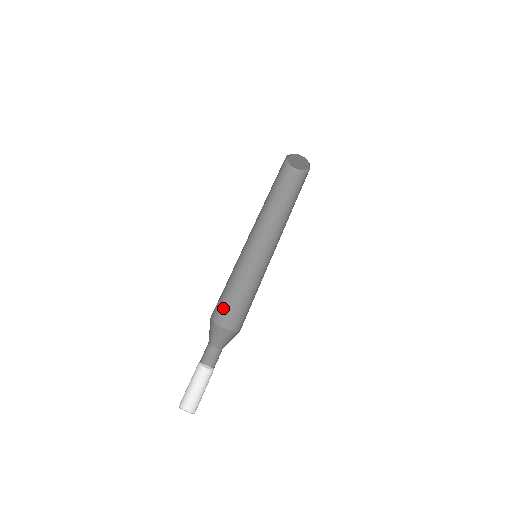
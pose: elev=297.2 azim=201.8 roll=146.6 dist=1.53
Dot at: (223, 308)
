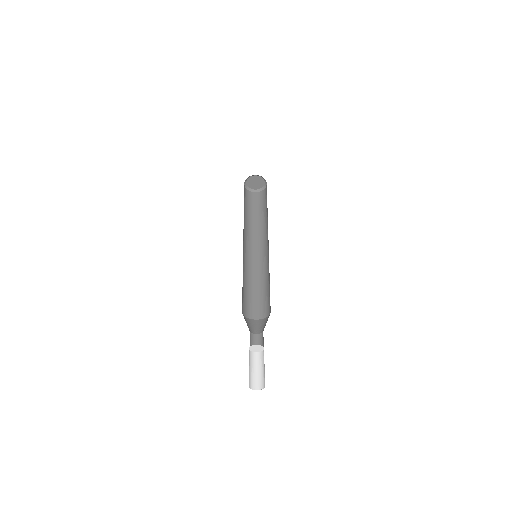
Dot at: (242, 299)
